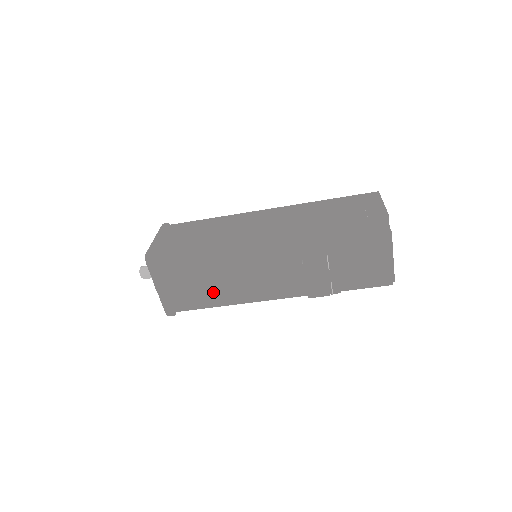
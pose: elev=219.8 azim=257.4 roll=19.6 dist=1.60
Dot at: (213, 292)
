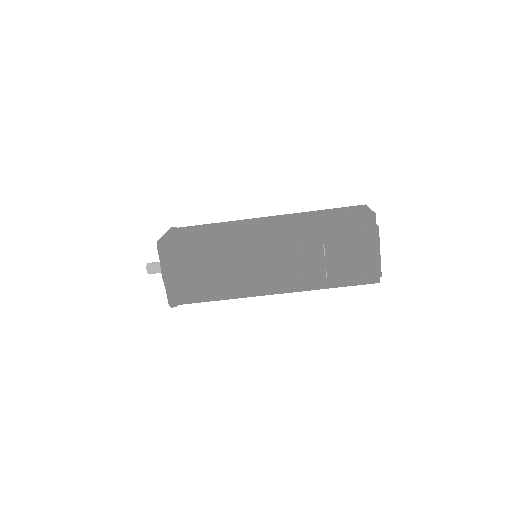
Dot at: (216, 281)
